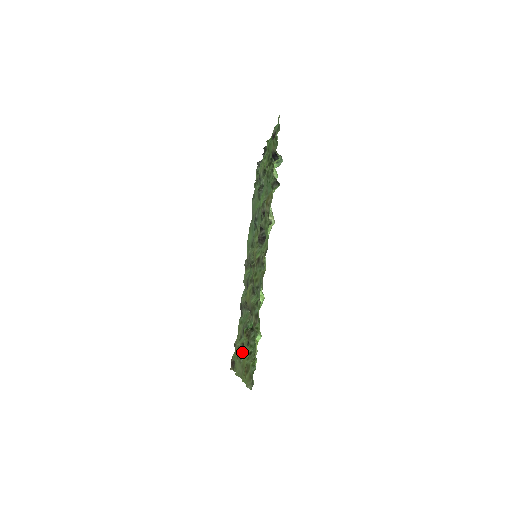
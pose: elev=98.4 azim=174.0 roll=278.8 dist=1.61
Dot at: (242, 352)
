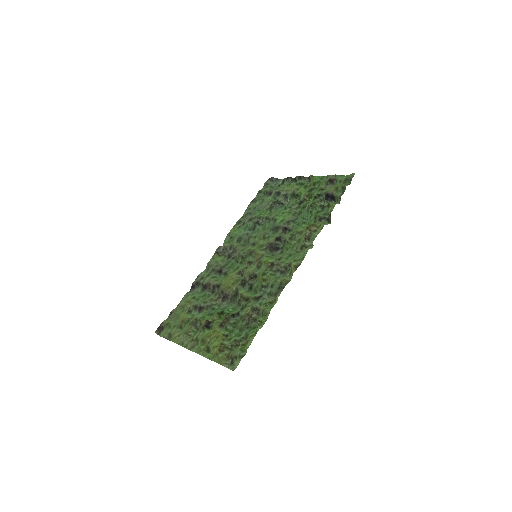
Dot at: (203, 328)
